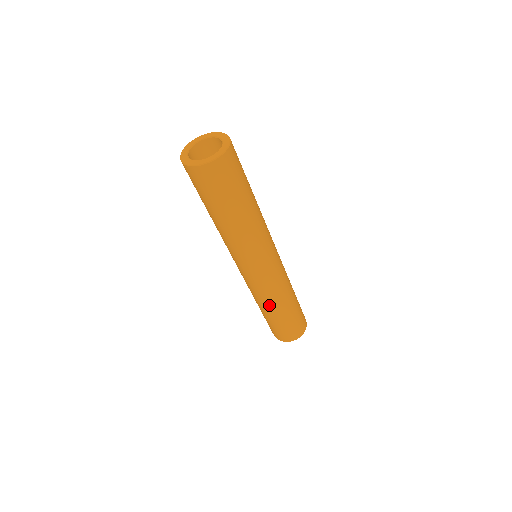
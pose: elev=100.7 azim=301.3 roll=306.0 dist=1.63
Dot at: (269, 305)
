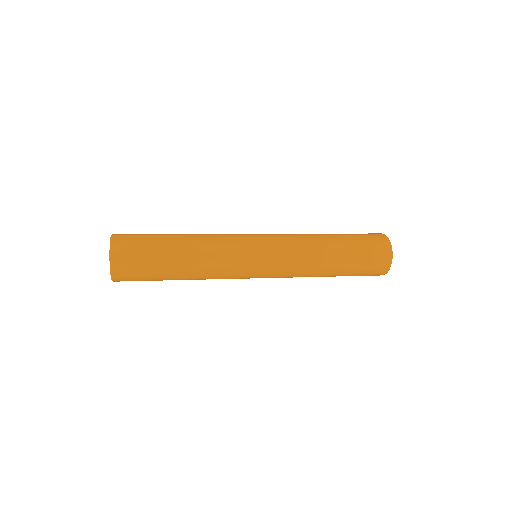
Dot at: (315, 274)
